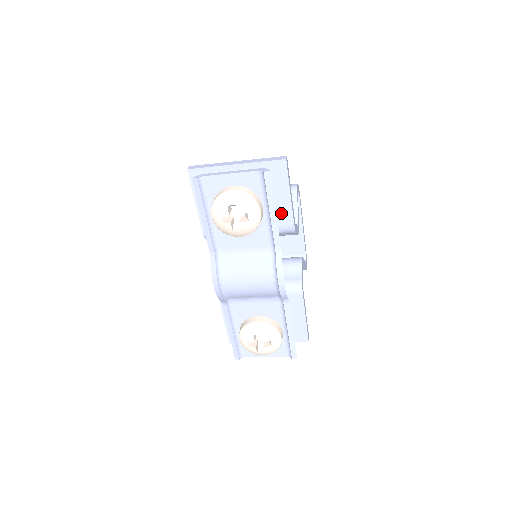
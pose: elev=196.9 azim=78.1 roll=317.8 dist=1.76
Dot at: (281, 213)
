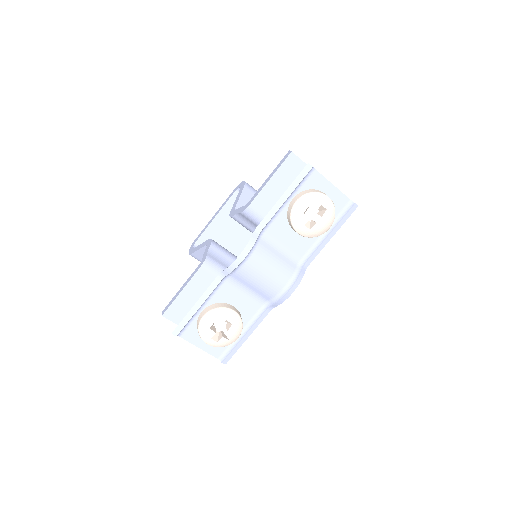
Dot at: occluded
